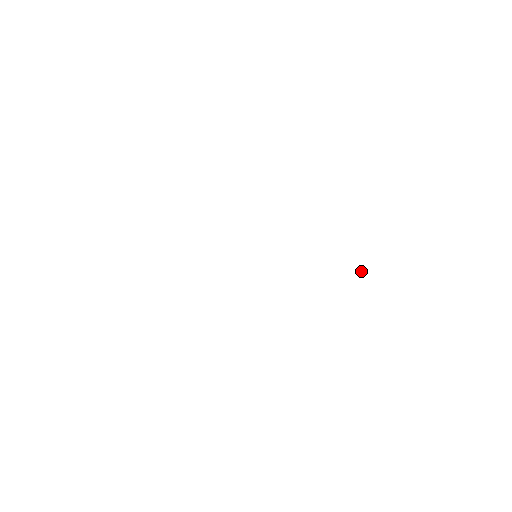
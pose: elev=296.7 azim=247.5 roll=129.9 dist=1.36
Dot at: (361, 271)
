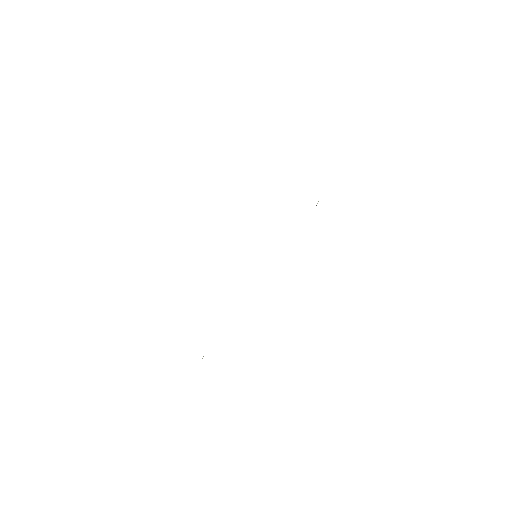
Dot at: occluded
